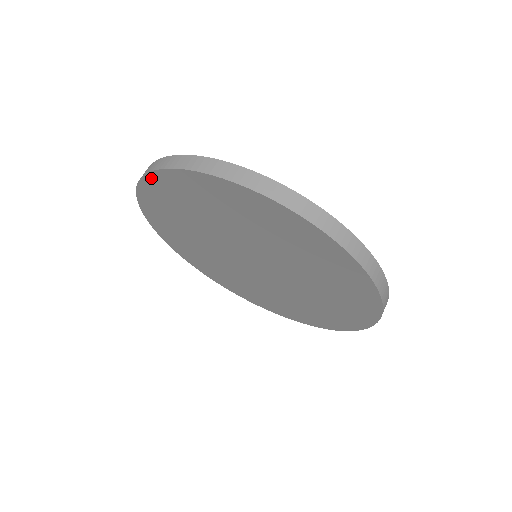
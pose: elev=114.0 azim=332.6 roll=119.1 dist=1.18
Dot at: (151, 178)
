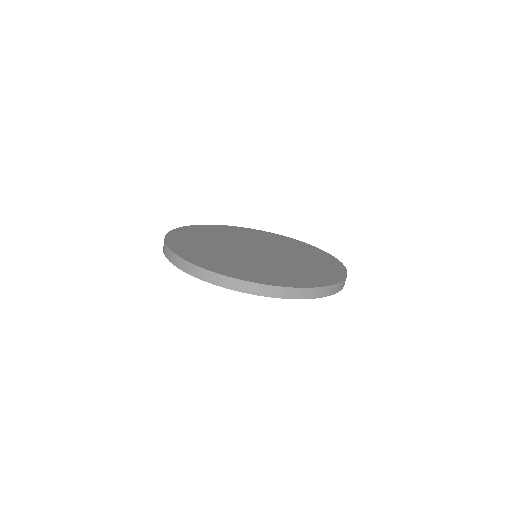
Dot at: (257, 294)
